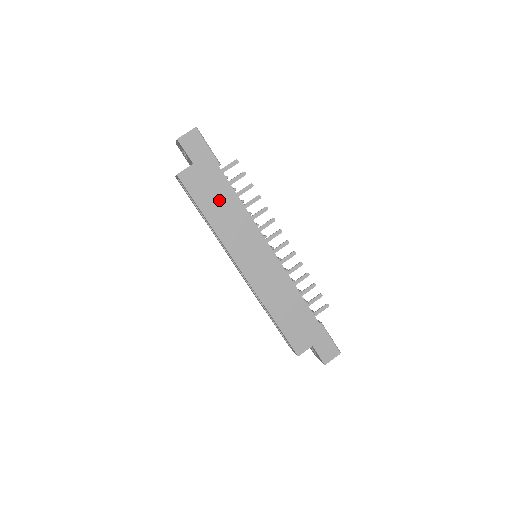
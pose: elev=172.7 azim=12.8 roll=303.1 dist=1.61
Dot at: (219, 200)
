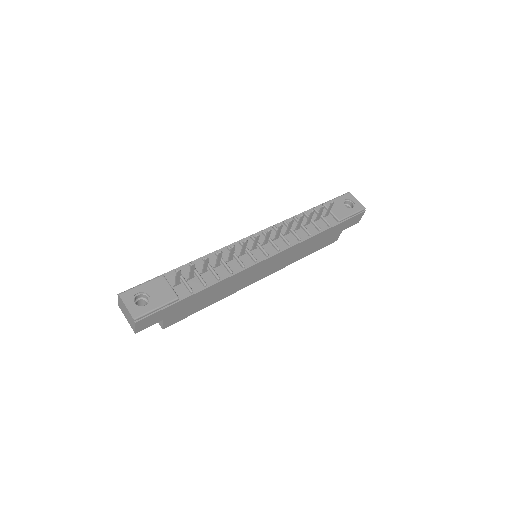
Dot at: (204, 298)
